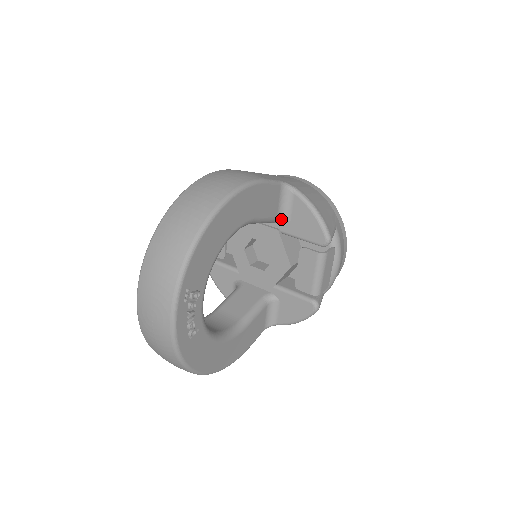
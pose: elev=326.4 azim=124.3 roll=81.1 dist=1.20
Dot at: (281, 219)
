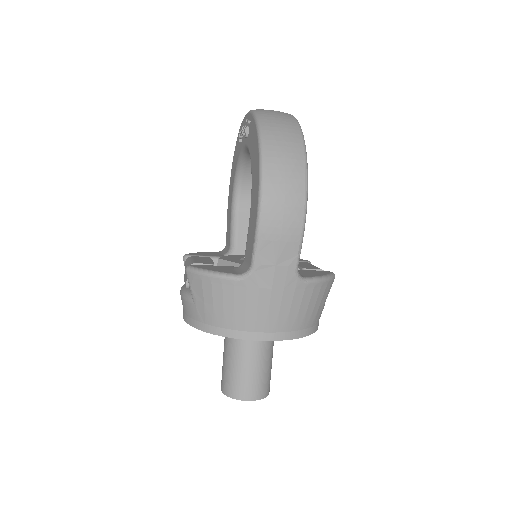
Dot at: occluded
